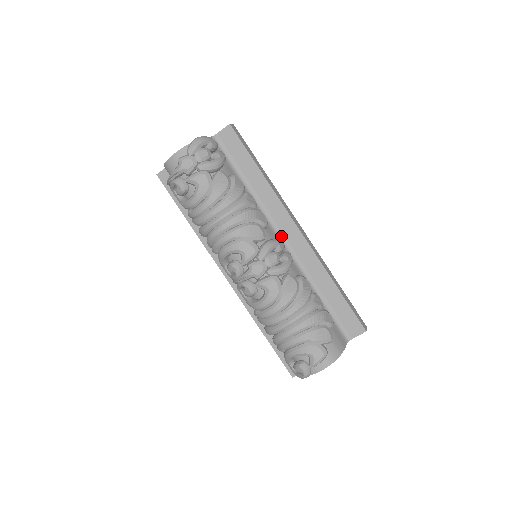
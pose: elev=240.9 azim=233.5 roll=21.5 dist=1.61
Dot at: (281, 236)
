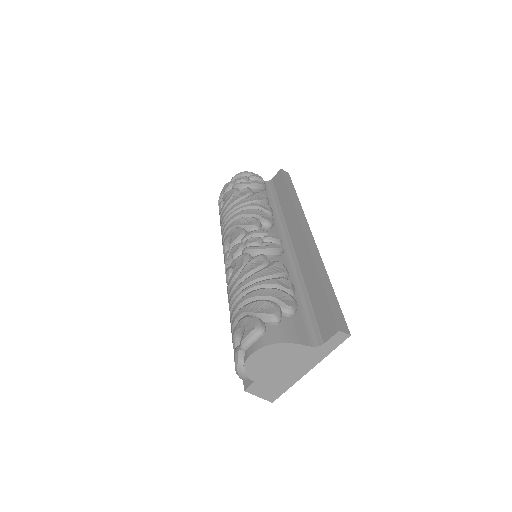
Dot at: (288, 241)
